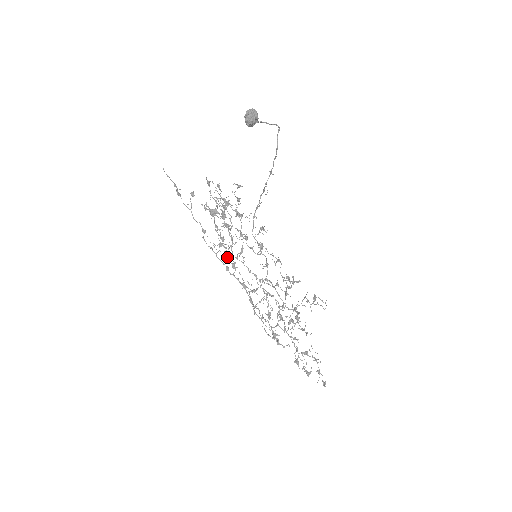
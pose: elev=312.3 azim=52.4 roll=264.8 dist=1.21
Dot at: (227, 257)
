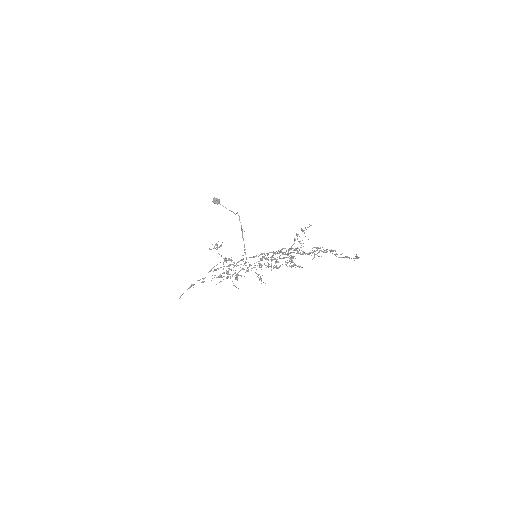
Dot at: occluded
